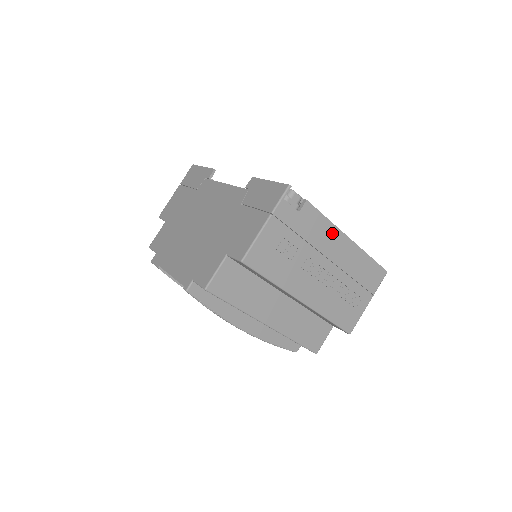
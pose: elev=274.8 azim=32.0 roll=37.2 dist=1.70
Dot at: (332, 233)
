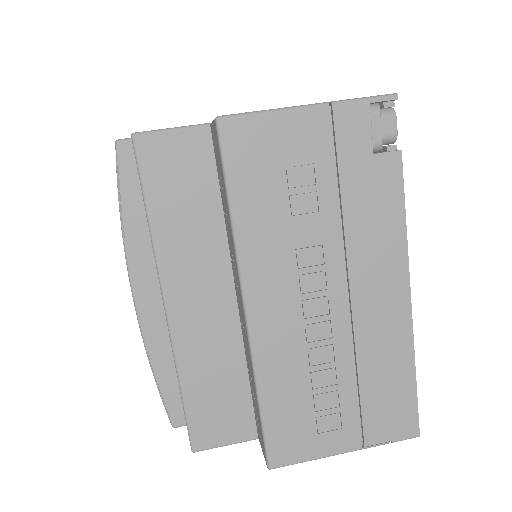
Dot at: (392, 255)
